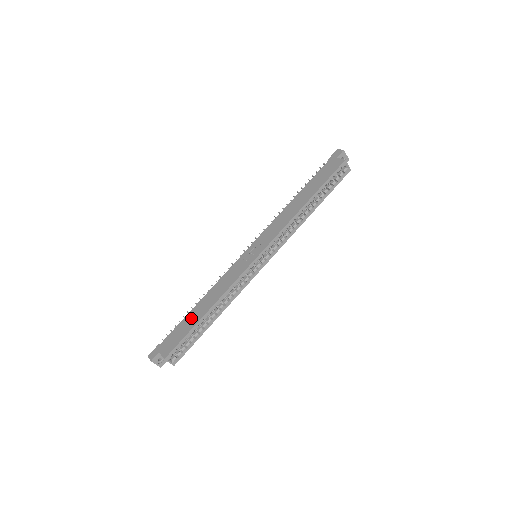
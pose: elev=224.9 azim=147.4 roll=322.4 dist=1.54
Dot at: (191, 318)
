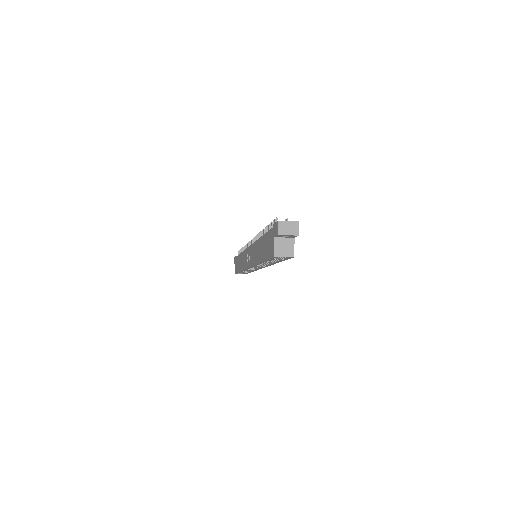
Dot at: (238, 262)
